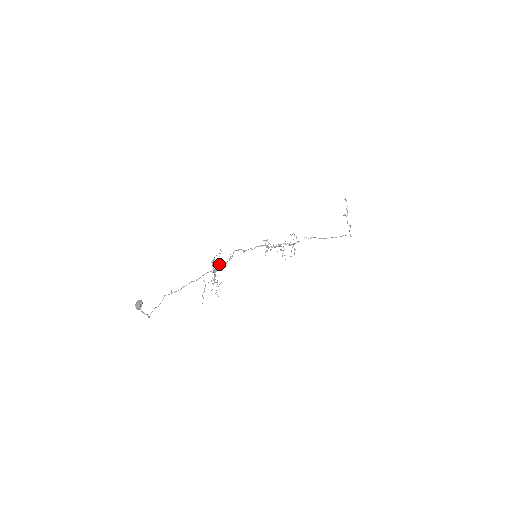
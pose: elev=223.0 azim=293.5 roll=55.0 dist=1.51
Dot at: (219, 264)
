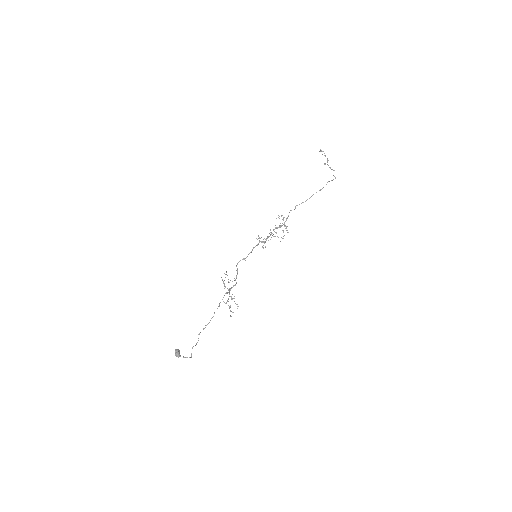
Dot at: occluded
